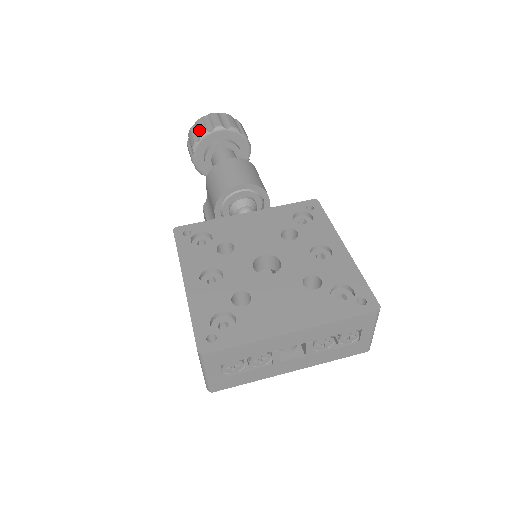
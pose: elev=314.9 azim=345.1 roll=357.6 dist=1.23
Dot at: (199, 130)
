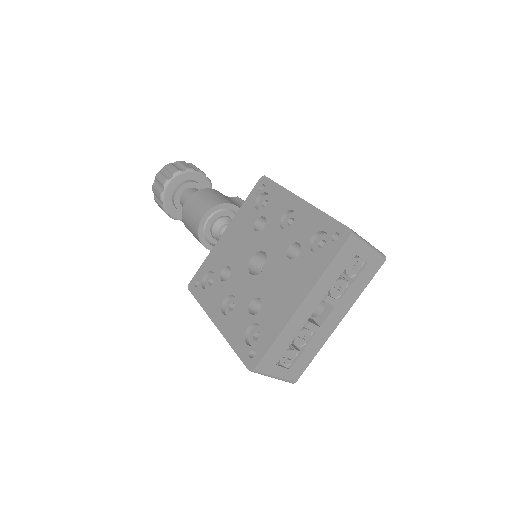
Dot at: (157, 196)
